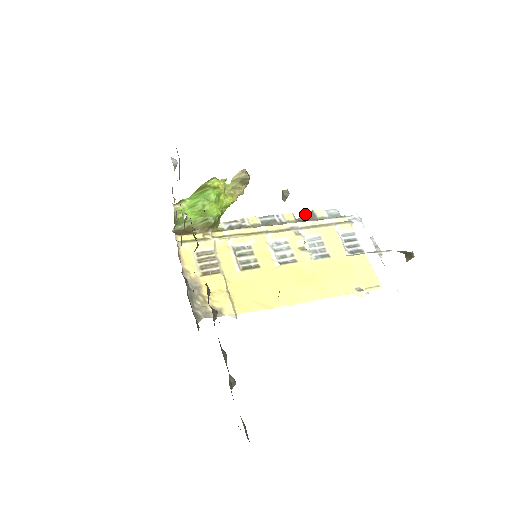
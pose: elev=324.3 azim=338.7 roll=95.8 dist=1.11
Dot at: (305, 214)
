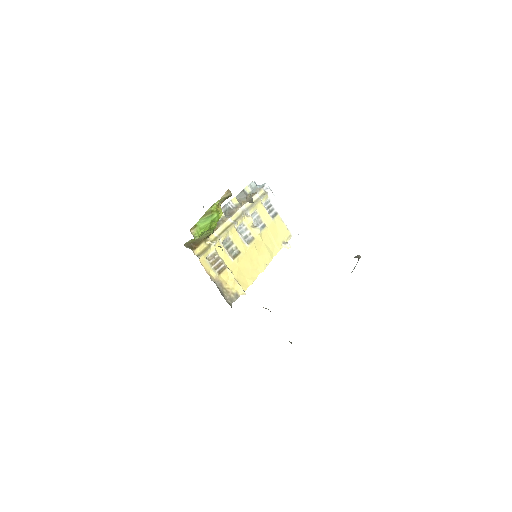
Dot at: (240, 193)
